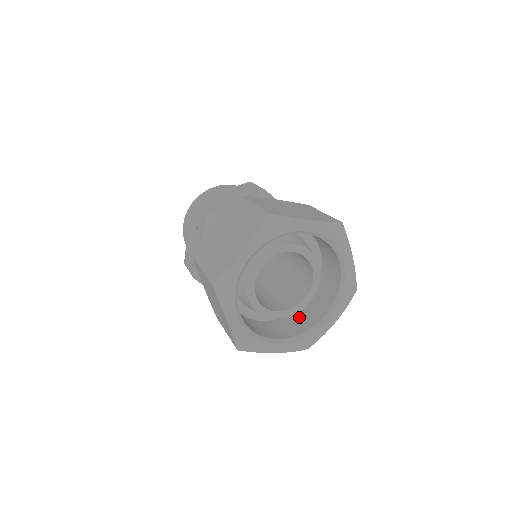
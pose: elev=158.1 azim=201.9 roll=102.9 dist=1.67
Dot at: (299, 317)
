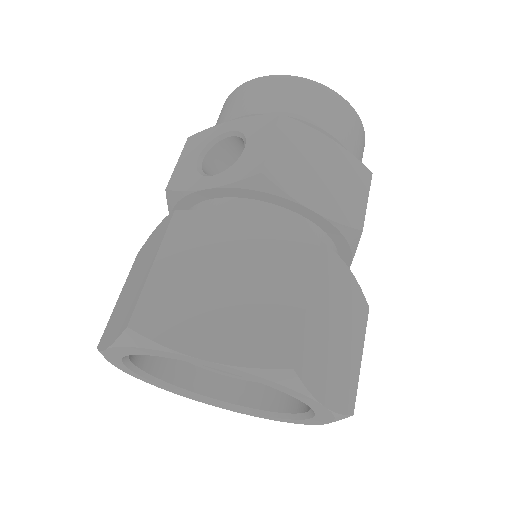
Dot at: occluded
